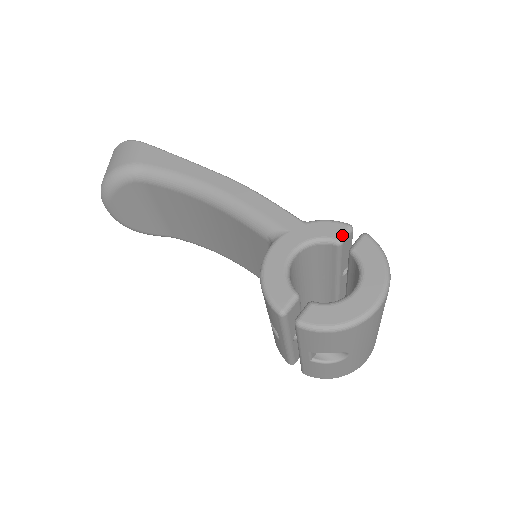
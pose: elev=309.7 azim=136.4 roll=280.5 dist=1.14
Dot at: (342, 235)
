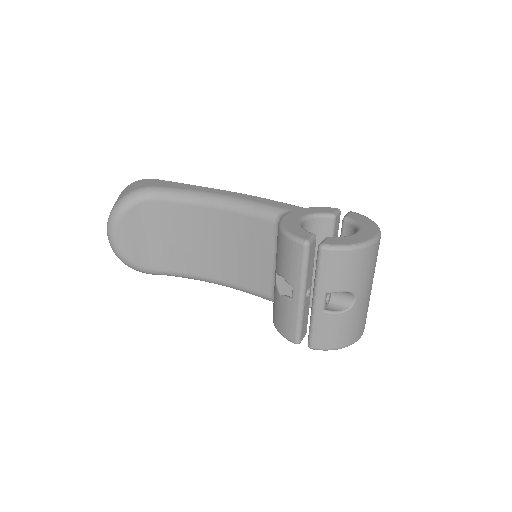
Dot at: (335, 212)
